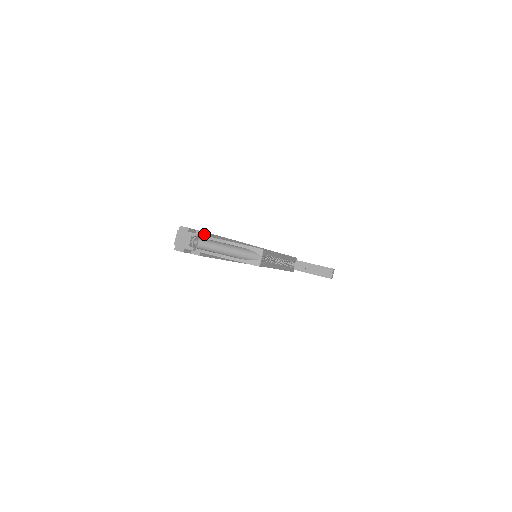
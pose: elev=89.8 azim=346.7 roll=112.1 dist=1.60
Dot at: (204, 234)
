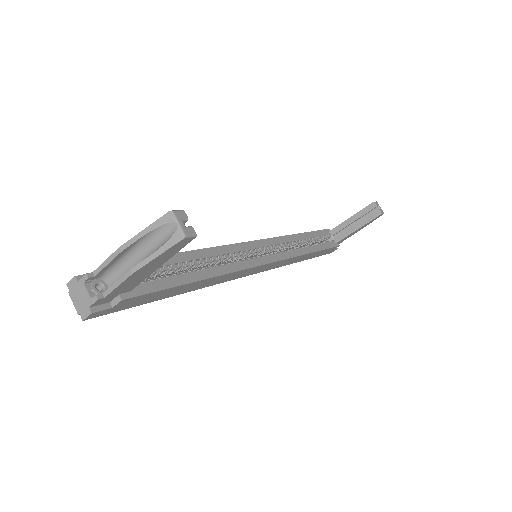
Dot at: occluded
